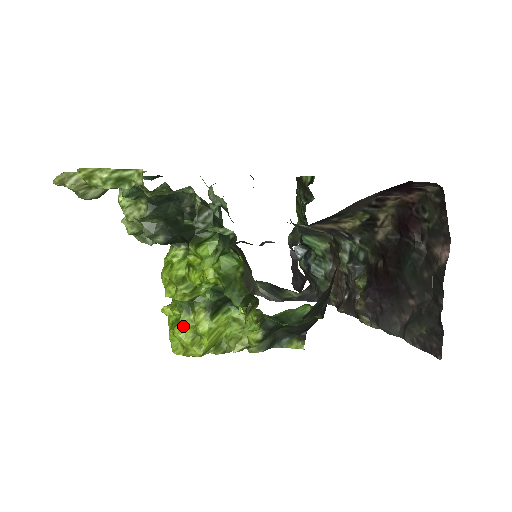
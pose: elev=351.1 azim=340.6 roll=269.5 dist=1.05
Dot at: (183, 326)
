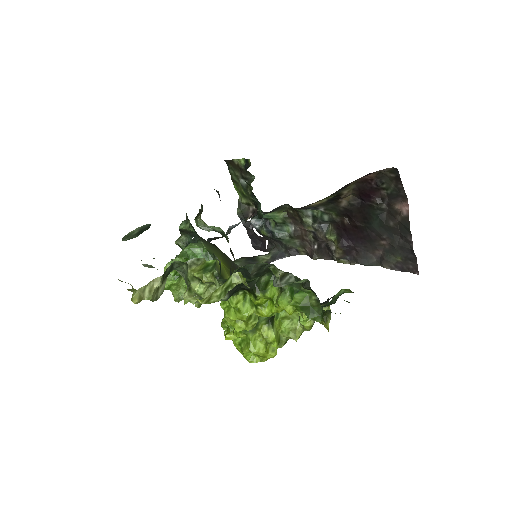
Dot at: (254, 343)
